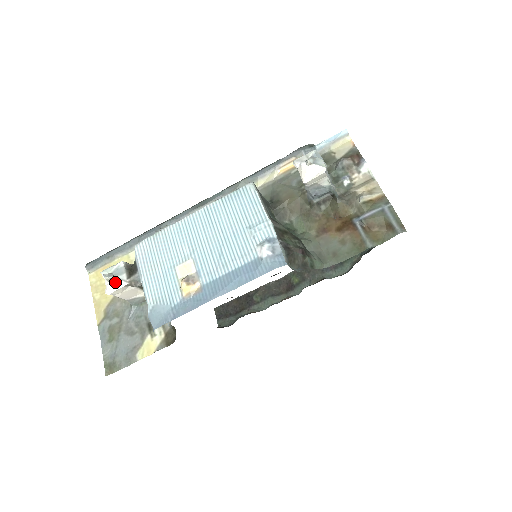
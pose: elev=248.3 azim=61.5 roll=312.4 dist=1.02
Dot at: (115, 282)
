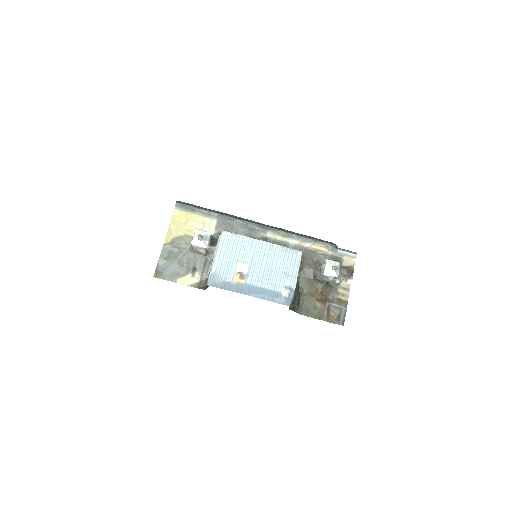
Dot at: (201, 242)
